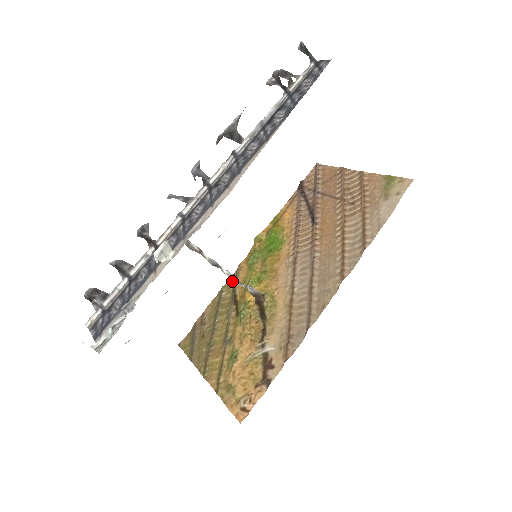
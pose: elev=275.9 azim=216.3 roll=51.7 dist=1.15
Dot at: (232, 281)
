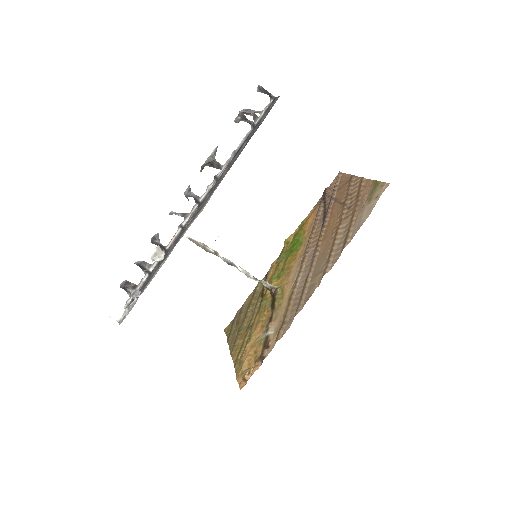
Dot at: (248, 277)
